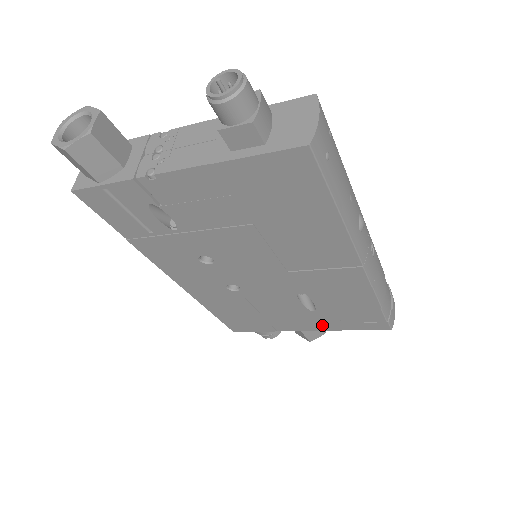
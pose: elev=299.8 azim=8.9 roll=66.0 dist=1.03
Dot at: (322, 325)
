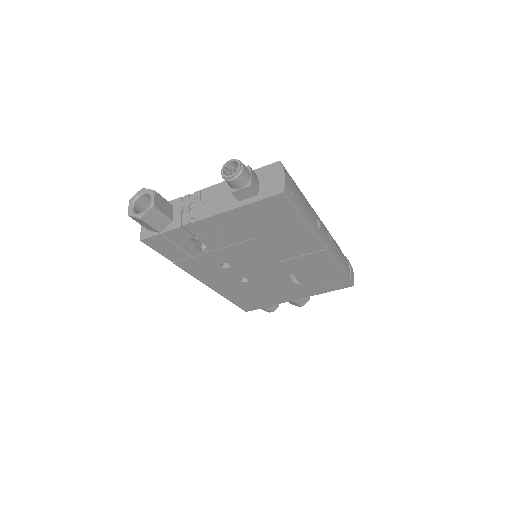
Dot at: (307, 293)
